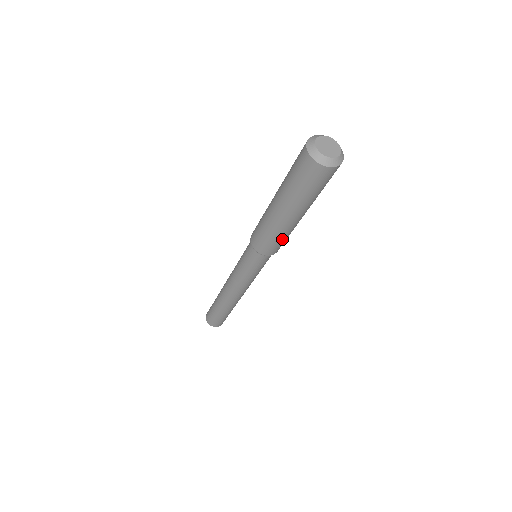
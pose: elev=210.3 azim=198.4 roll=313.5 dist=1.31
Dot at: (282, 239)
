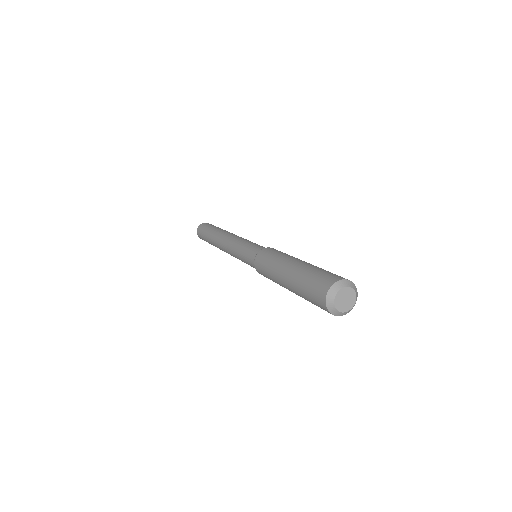
Dot at: occluded
